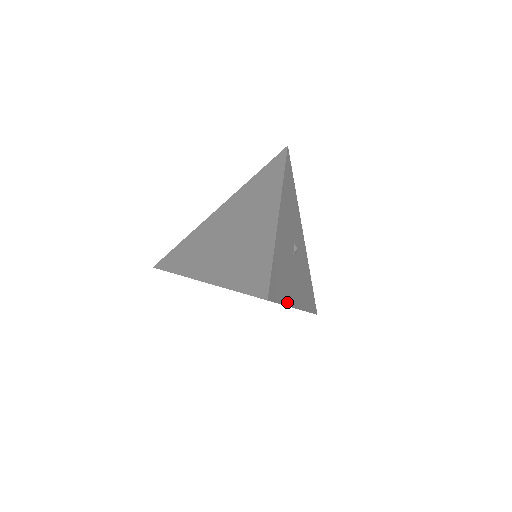
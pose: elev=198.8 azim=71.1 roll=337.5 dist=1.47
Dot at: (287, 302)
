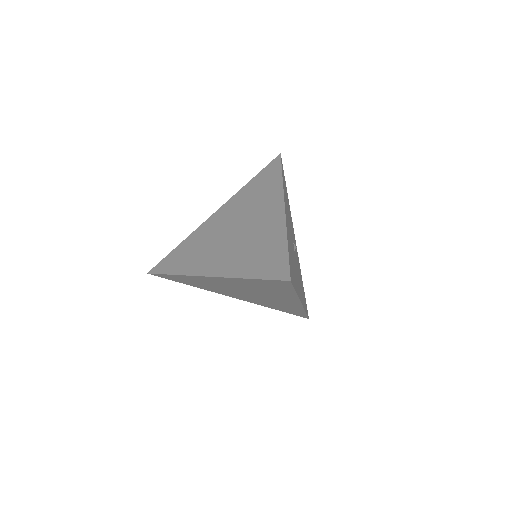
Dot at: (297, 292)
